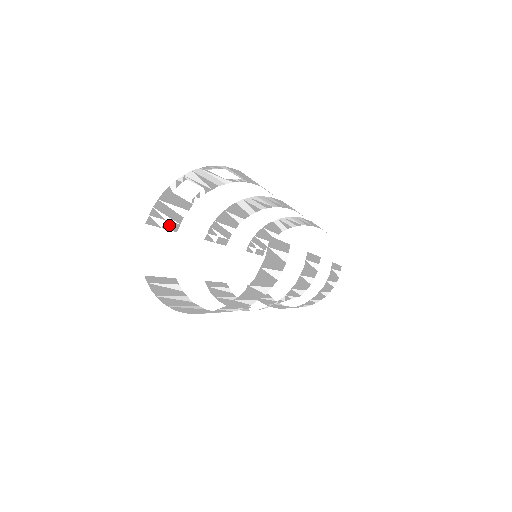
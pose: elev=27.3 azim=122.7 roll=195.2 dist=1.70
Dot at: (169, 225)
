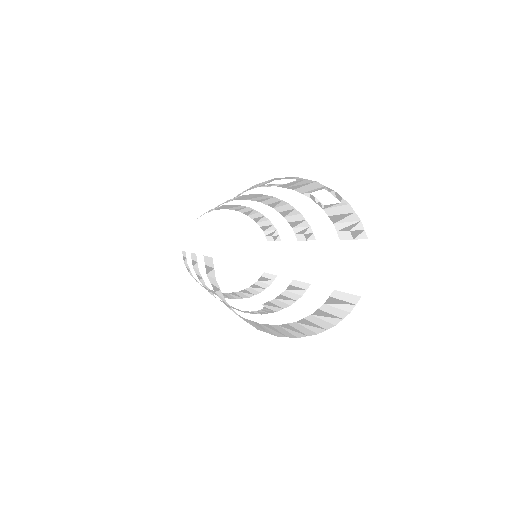
Dot at: (233, 198)
